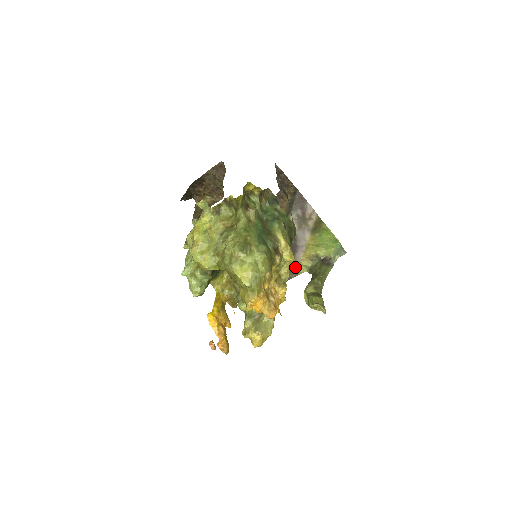
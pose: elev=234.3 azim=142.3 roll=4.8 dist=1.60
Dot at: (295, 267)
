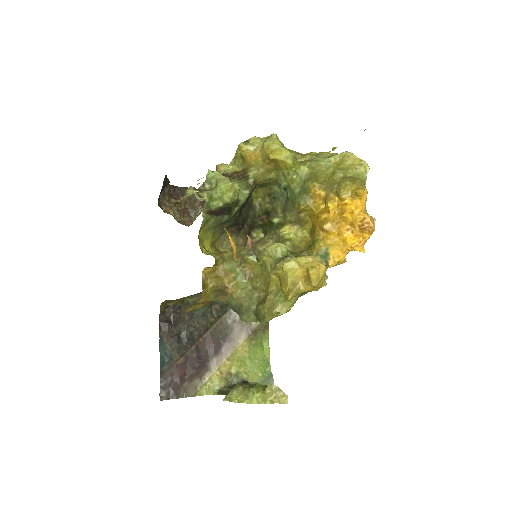
Dot at: (201, 379)
